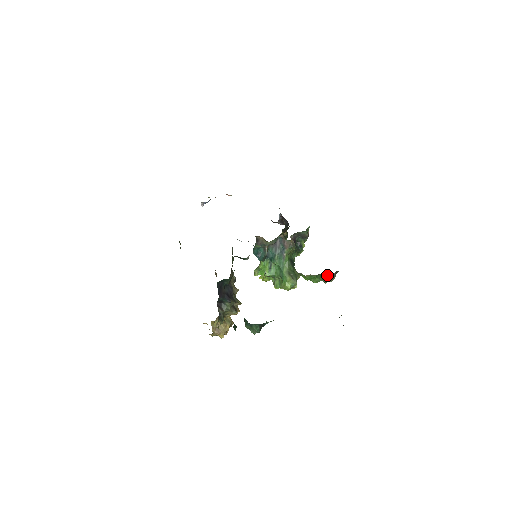
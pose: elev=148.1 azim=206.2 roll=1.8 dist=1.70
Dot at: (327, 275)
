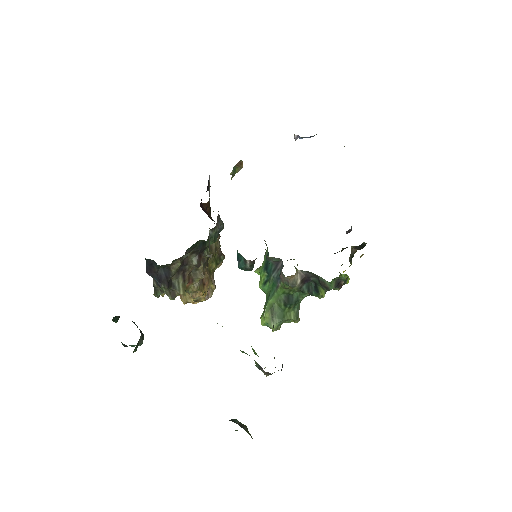
Dot at: (257, 364)
